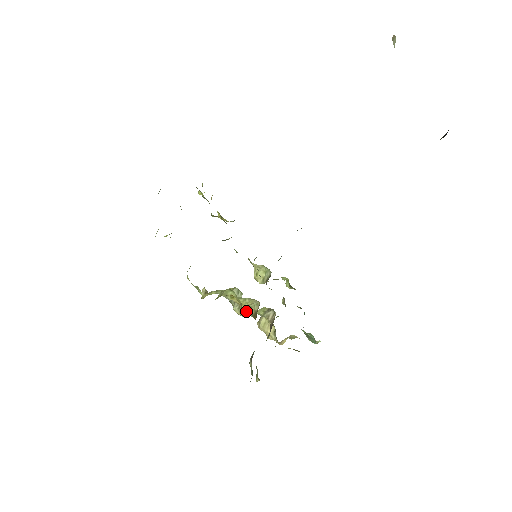
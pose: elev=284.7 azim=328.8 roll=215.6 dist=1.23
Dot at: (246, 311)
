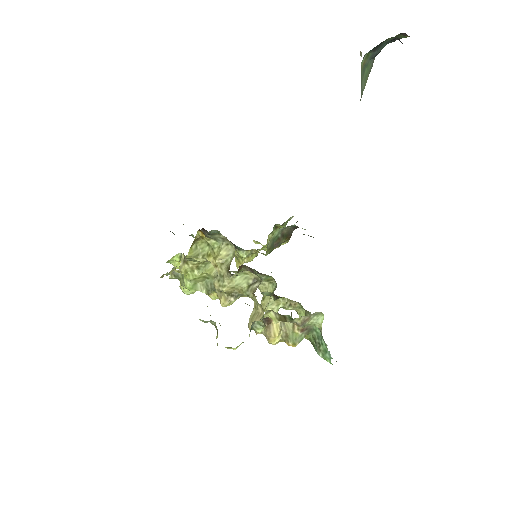
Dot at: (223, 274)
